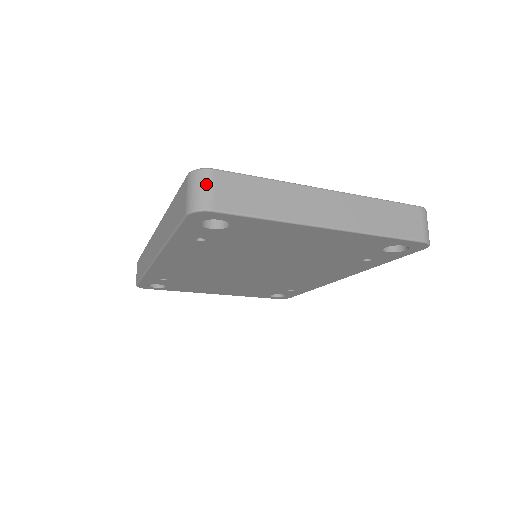
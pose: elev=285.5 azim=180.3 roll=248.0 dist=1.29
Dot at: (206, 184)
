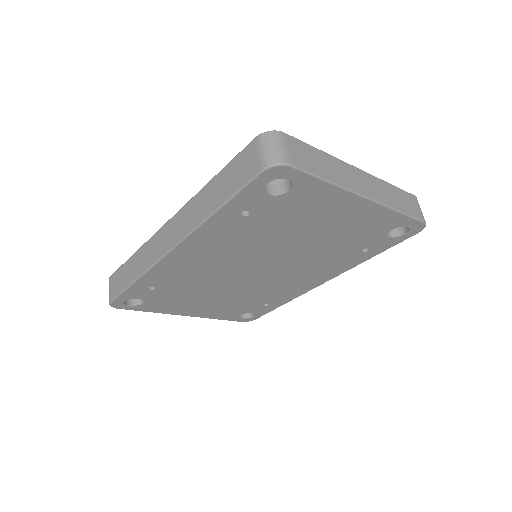
Dot at: (280, 143)
